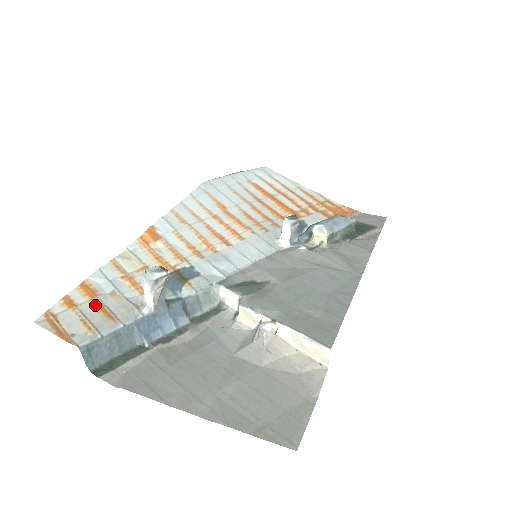
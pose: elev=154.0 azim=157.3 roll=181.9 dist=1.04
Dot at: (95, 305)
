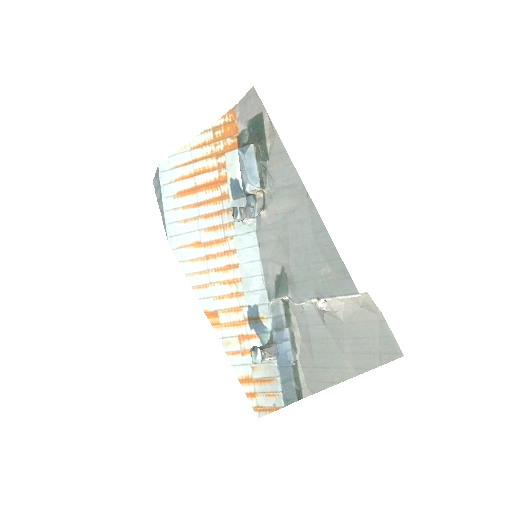
Dot at: (258, 383)
